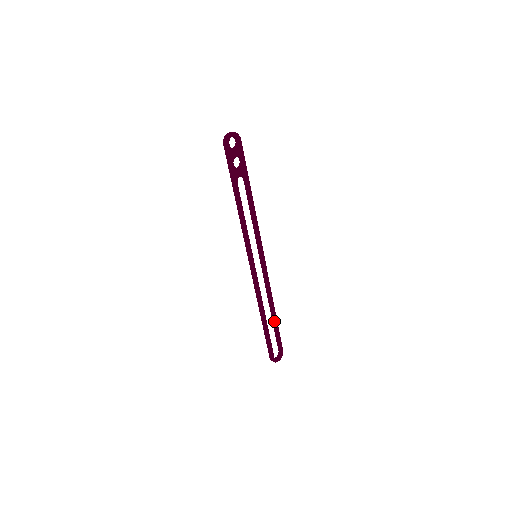
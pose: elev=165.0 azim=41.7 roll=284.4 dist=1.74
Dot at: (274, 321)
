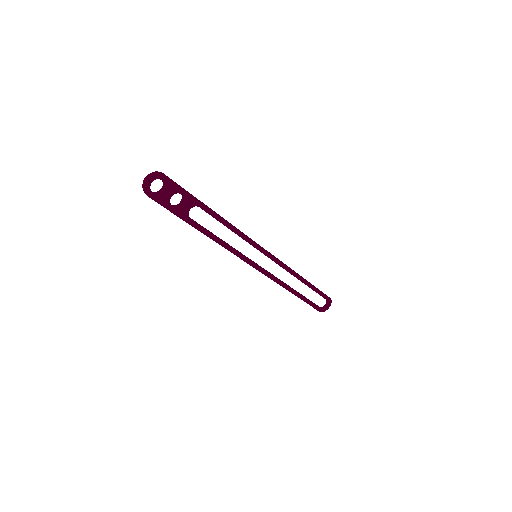
Dot at: occluded
